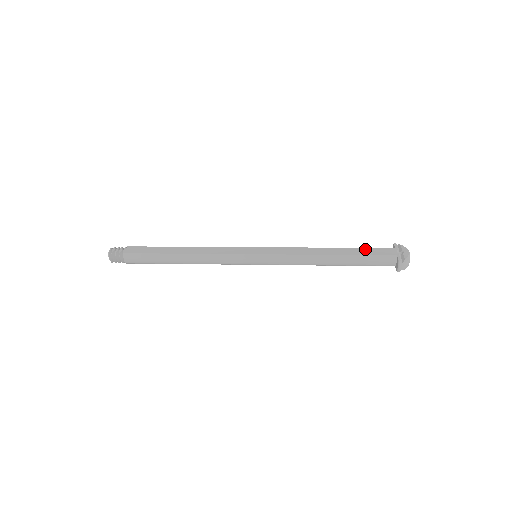
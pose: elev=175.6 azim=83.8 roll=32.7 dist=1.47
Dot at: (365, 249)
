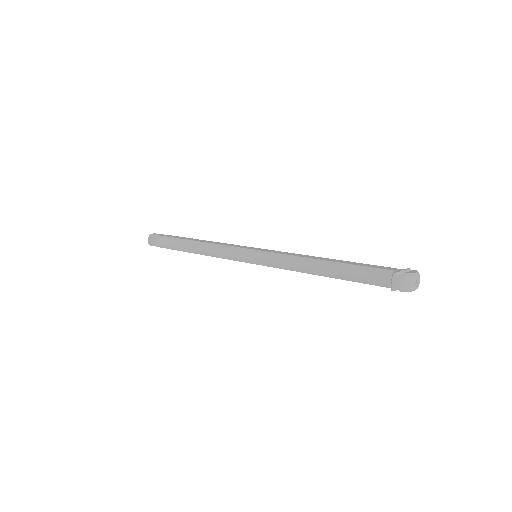
Dot at: (366, 264)
